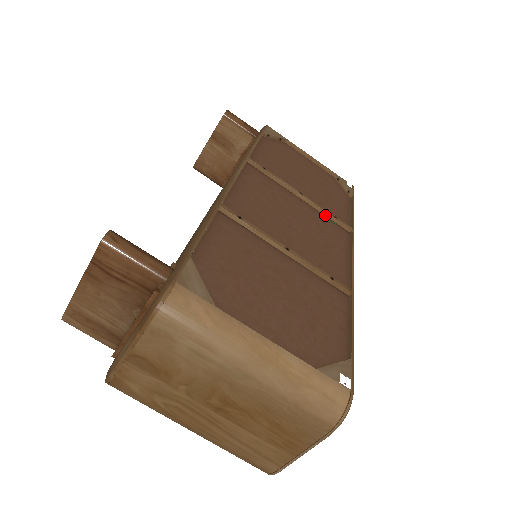
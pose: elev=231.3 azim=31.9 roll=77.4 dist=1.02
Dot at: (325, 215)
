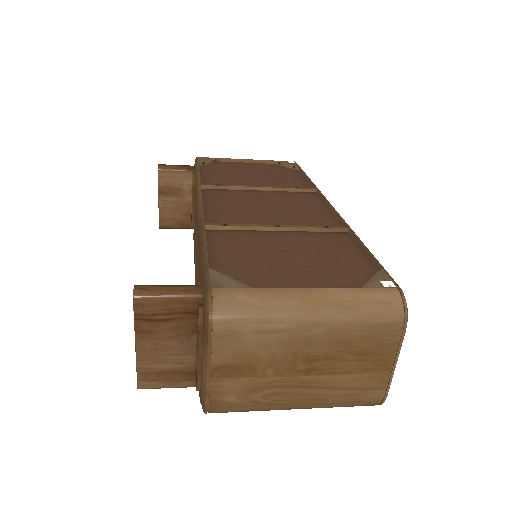
Dot at: (288, 191)
